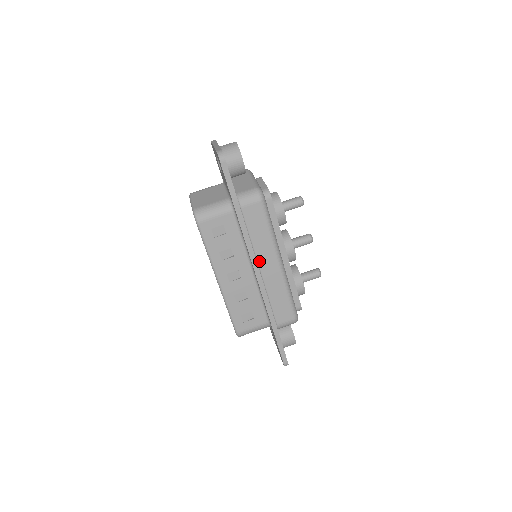
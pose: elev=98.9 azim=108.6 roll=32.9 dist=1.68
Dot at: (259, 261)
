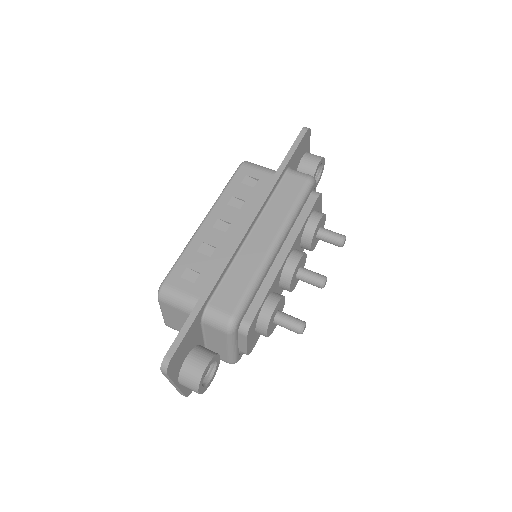
Dot at: (258, 225)
